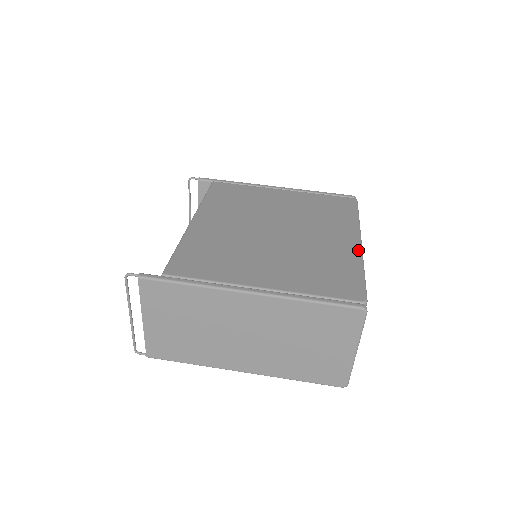
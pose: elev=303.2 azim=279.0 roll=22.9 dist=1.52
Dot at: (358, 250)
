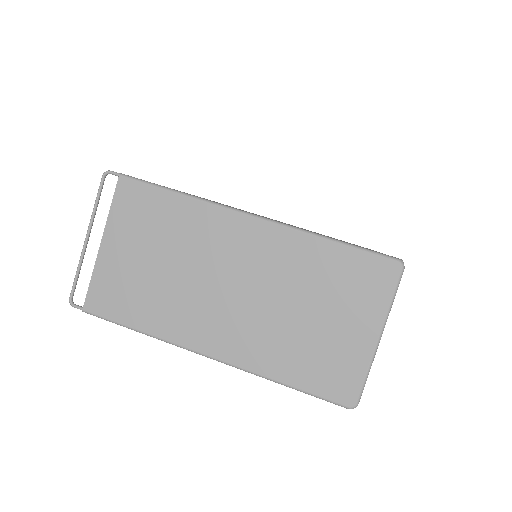
Dot at: occluded
